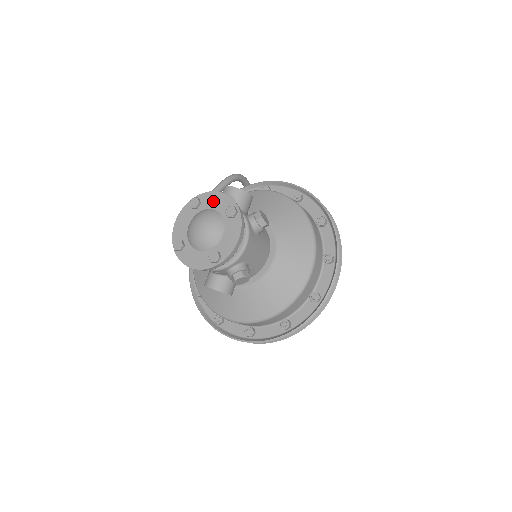
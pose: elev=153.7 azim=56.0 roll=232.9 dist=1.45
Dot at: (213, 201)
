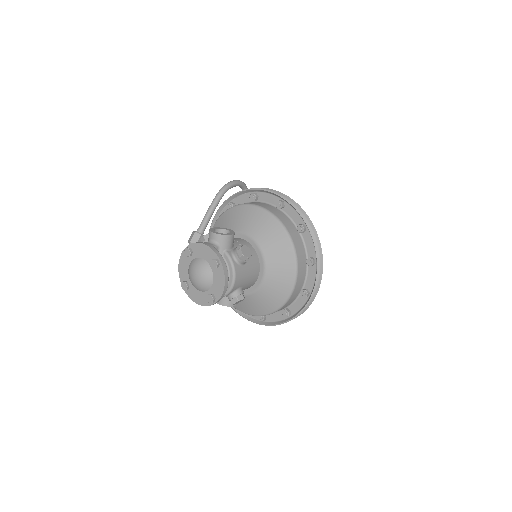
Dot at: (201, 251)
